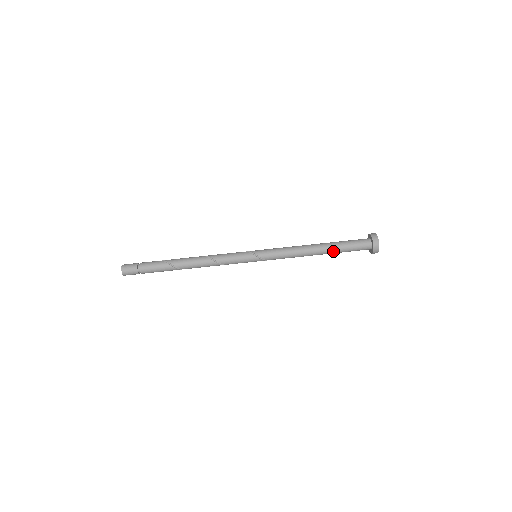
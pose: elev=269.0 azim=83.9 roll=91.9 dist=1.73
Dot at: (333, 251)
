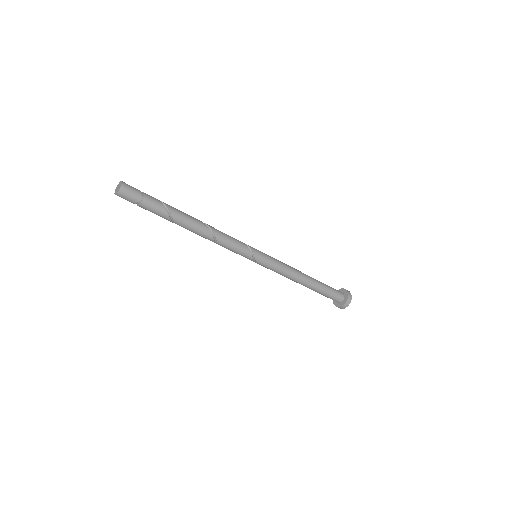
Dot at: (311, 289)
